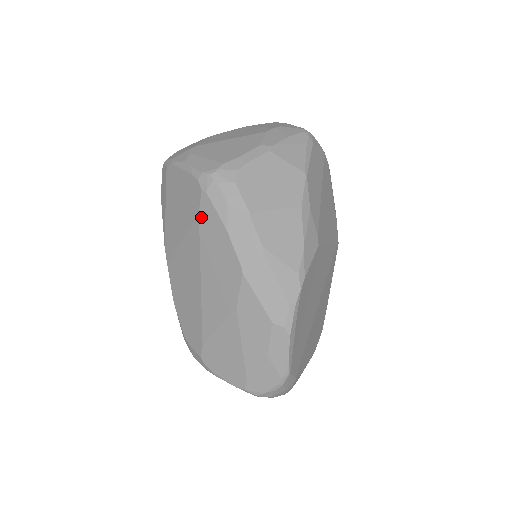
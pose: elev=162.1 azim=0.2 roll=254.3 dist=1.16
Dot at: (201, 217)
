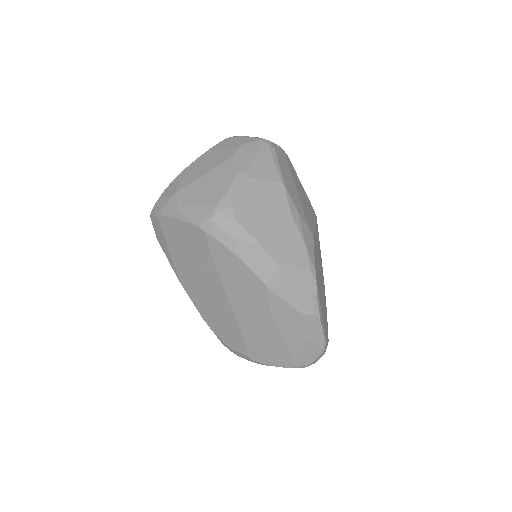
Dot at: (213, 255)
